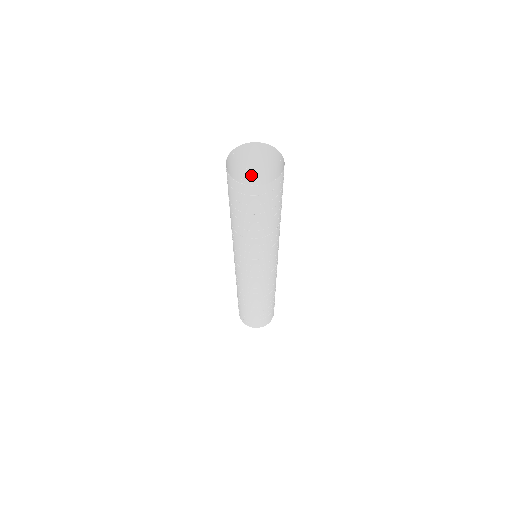
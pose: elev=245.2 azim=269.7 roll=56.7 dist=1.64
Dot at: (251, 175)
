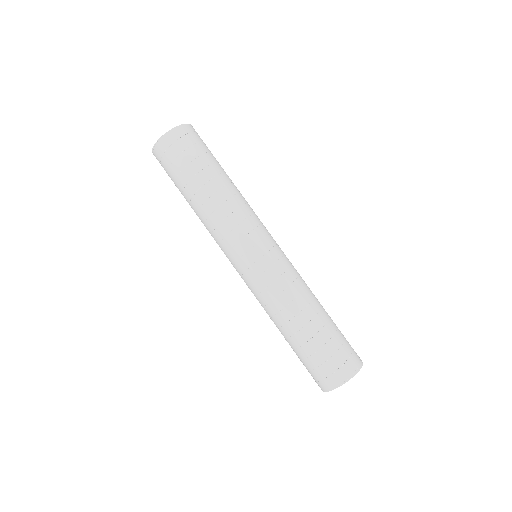
Dot at: occluded
